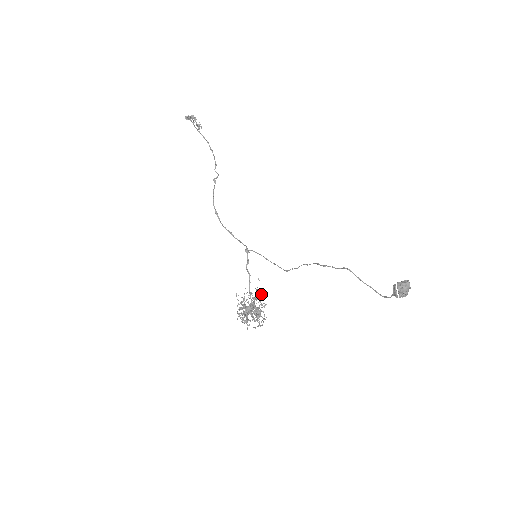
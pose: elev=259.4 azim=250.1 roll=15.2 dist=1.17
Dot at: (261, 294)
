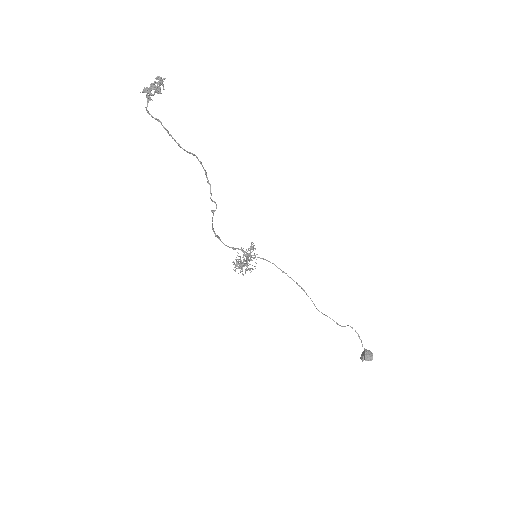
Dot at: (253, 248)
